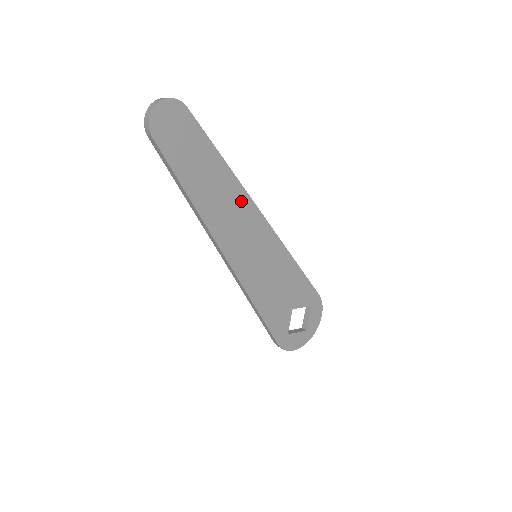
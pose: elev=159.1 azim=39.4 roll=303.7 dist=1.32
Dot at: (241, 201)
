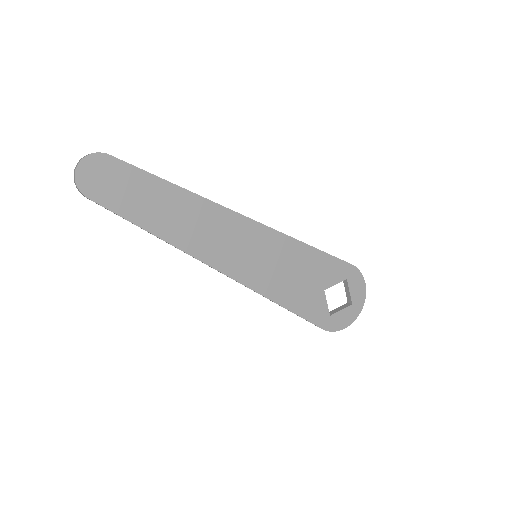
Dot at: (212, 213)
